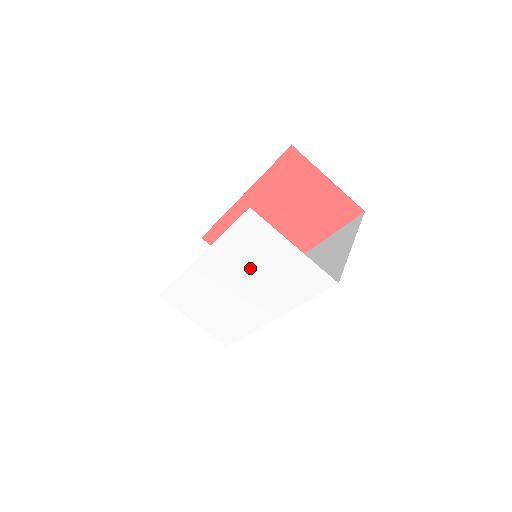
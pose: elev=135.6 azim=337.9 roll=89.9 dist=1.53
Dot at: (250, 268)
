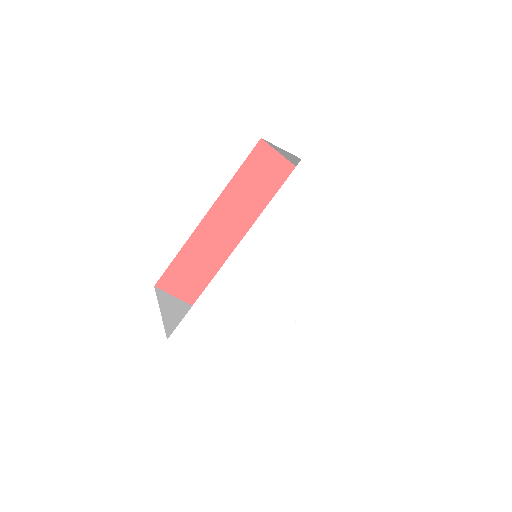
Dot at: (293, 239)
